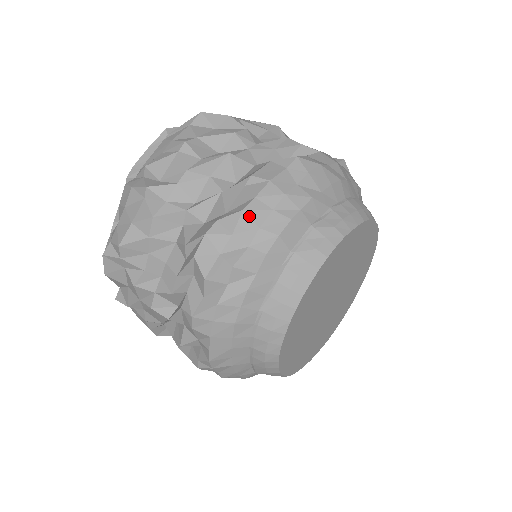
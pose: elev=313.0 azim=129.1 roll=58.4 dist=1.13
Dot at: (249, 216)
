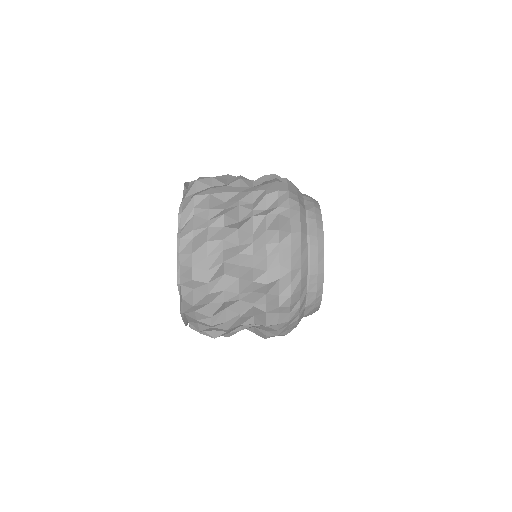
Dot at: occluded
